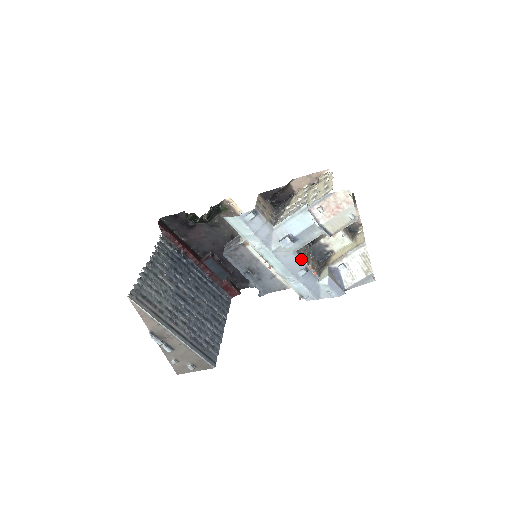
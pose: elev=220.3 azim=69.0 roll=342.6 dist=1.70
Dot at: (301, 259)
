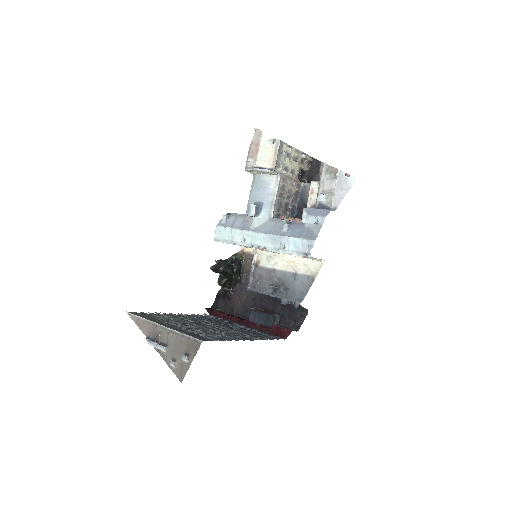
Dot at: (280, 220)
